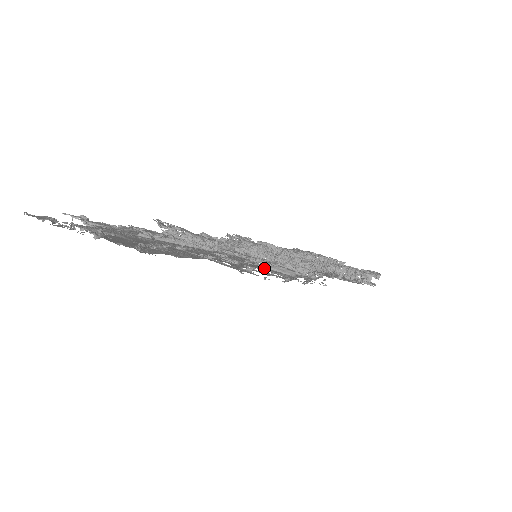
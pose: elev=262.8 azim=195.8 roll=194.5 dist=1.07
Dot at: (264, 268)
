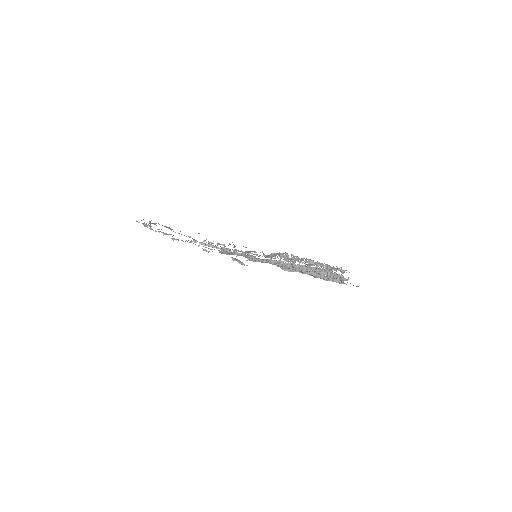
Dot at: occluded
